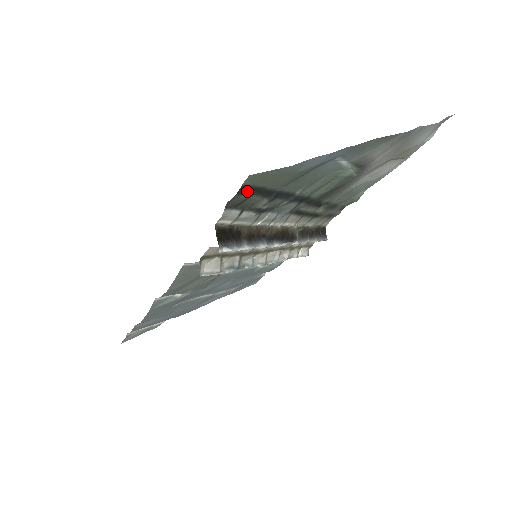
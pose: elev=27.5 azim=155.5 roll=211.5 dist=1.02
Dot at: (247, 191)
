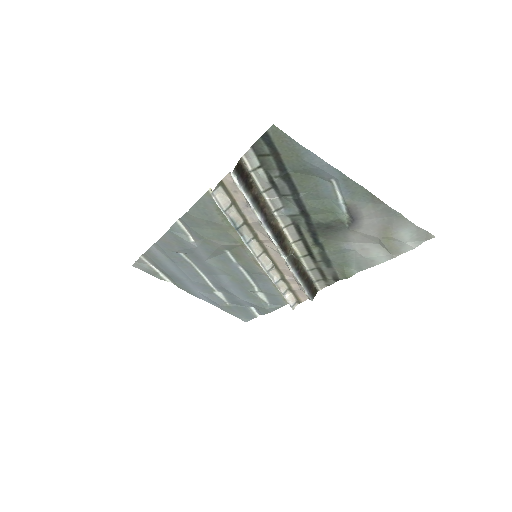
Dot at: (269, 144)
